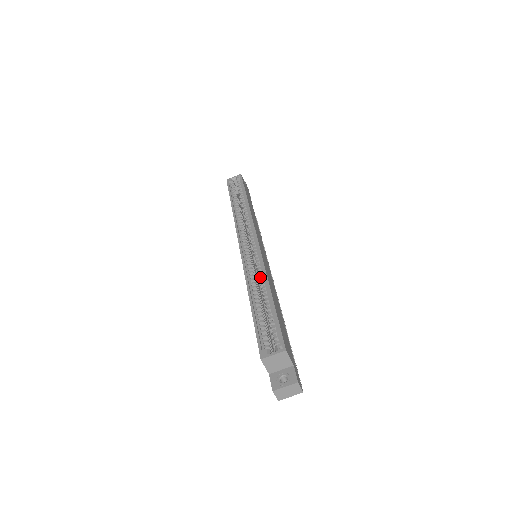
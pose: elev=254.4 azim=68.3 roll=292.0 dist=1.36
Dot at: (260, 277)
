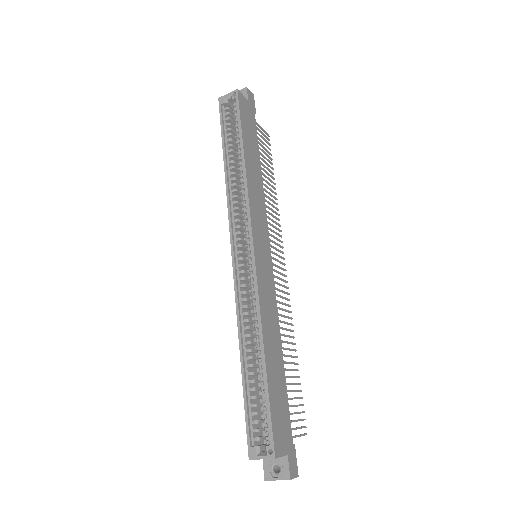
Dot at: (254, 320)
